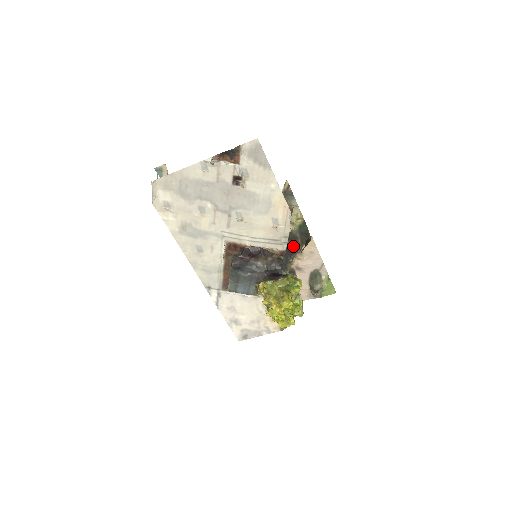
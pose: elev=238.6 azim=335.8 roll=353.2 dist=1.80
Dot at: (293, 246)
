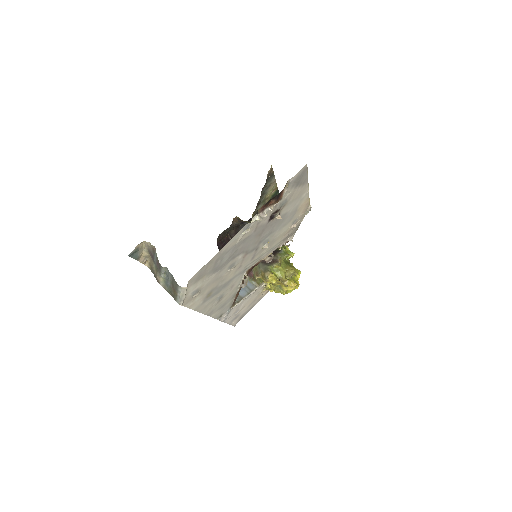
Dot at: occluded
